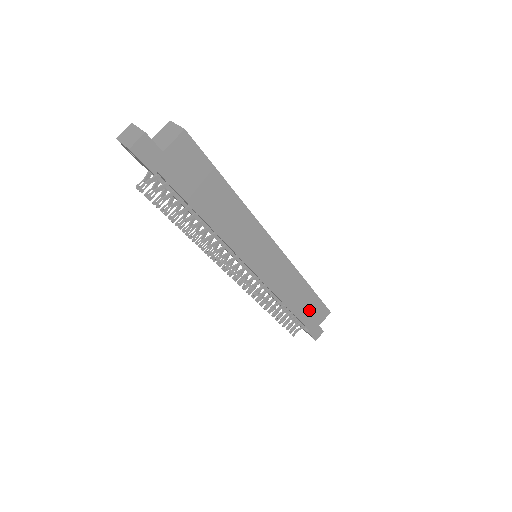
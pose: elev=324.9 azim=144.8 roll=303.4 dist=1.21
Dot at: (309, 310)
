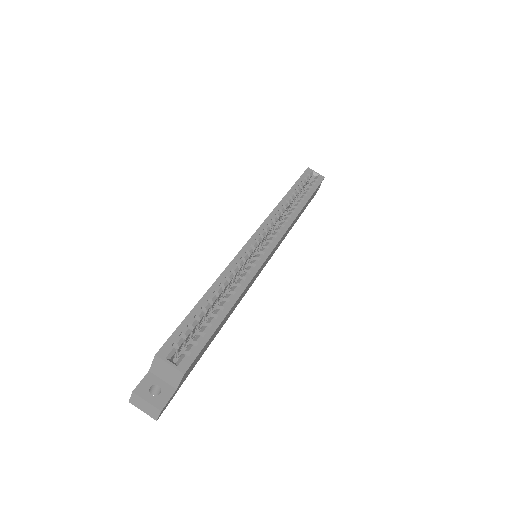
Dot at: (307, 204)
